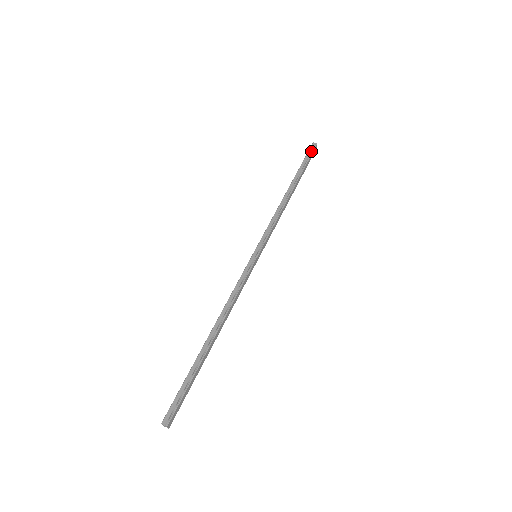
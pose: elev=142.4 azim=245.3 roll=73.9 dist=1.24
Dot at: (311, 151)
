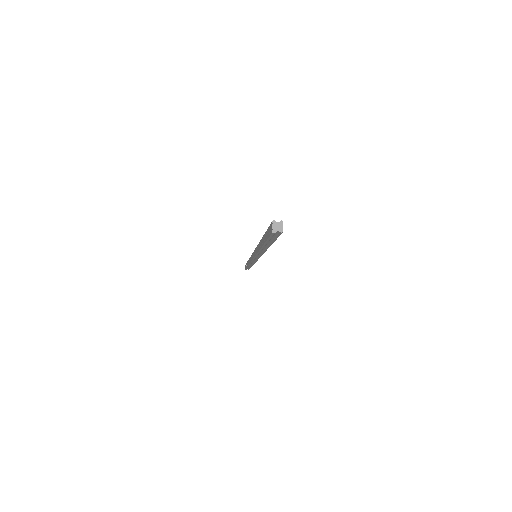
Dot at: occluded
